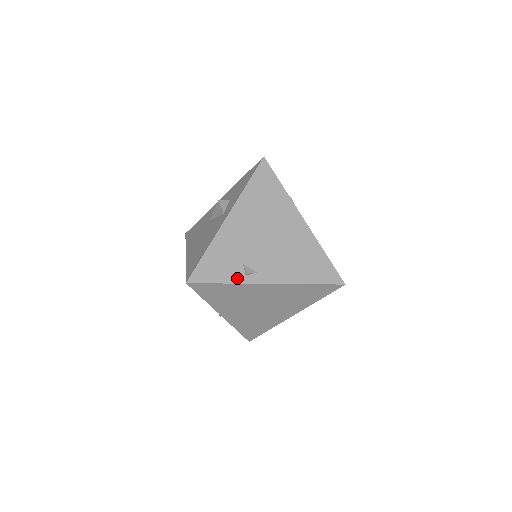
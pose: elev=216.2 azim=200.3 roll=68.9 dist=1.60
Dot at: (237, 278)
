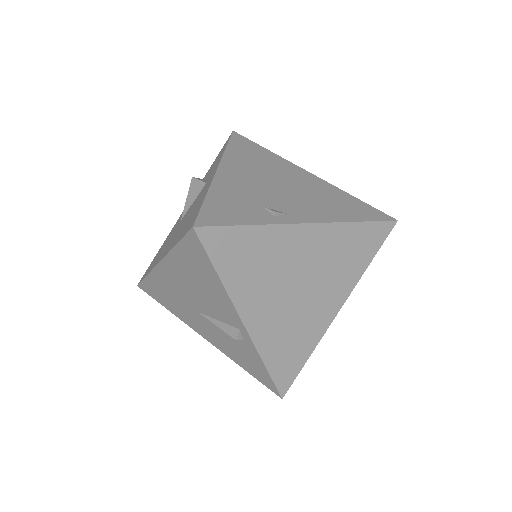
Dot at: (264, 219)
